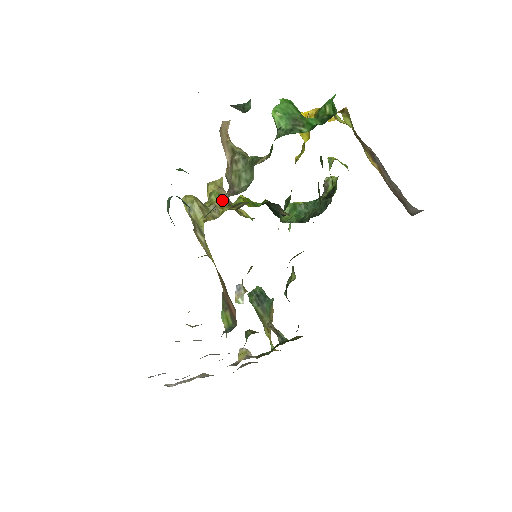
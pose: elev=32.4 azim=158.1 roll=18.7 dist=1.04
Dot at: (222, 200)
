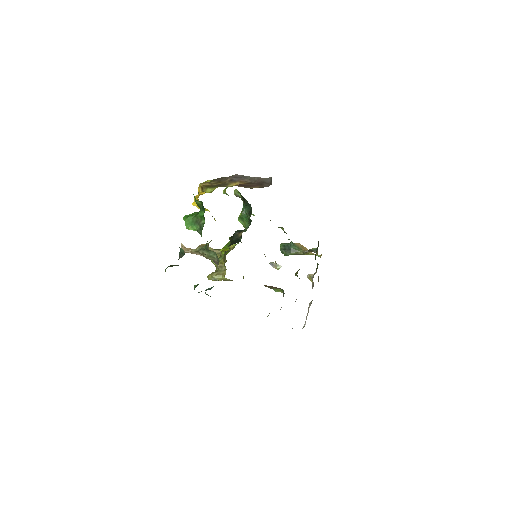
Dot at: occluded
